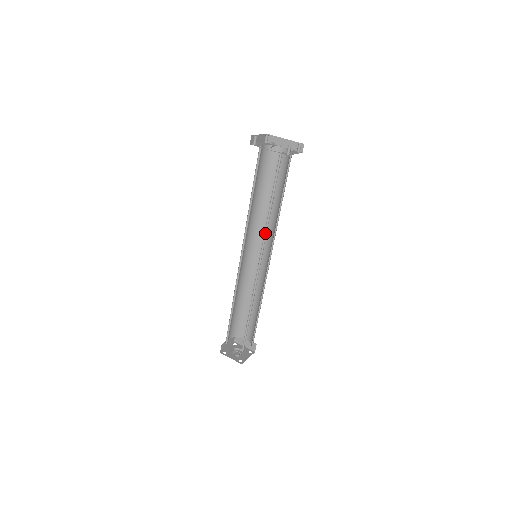
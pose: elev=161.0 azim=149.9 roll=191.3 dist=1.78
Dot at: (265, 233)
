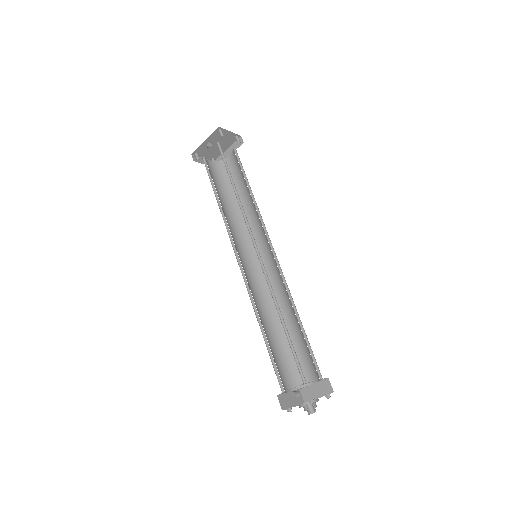
Dot at: (244, 216)
